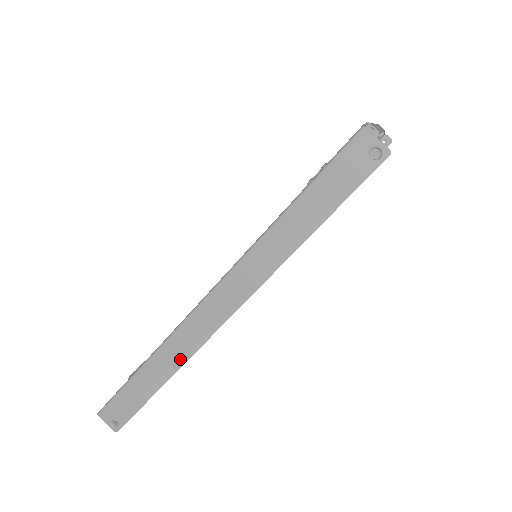
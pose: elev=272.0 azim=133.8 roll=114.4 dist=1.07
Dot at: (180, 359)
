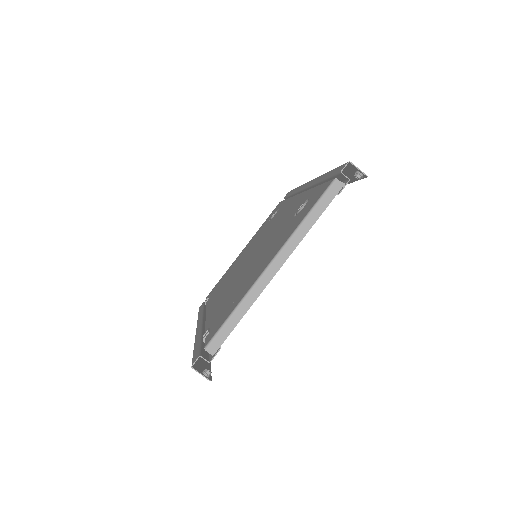
Dot at: occluded
